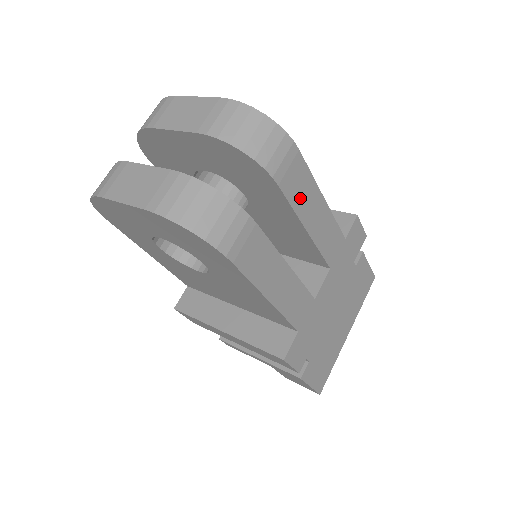
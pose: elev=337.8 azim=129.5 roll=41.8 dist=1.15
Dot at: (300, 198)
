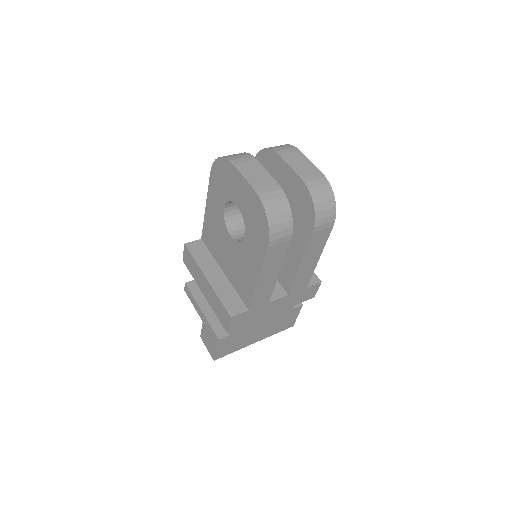
Dot at: (313, 247)
